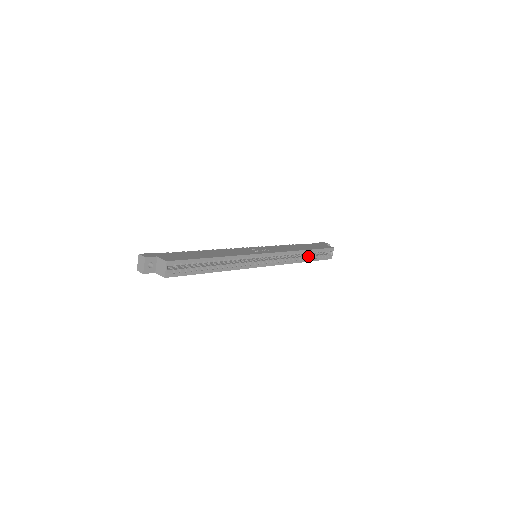
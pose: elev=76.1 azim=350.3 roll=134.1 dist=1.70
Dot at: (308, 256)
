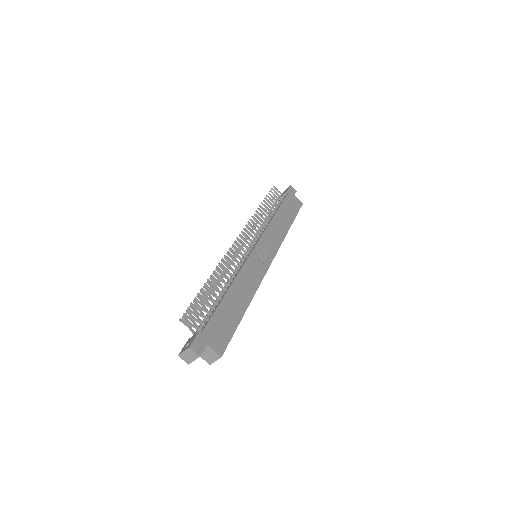
Dot at: occluded
